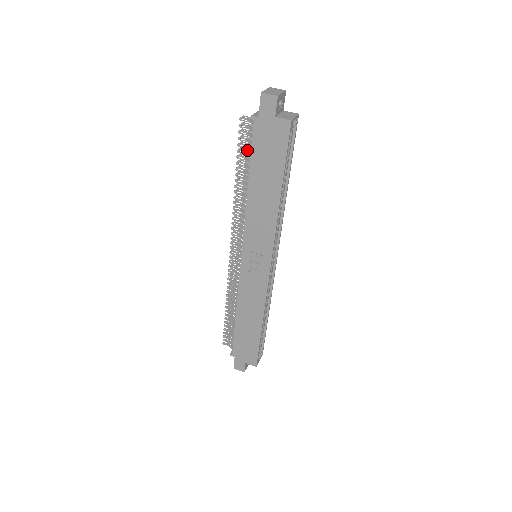
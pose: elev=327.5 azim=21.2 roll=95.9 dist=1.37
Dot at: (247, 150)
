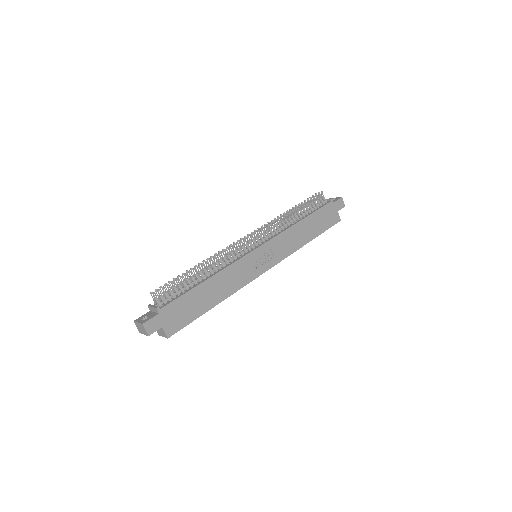
Dot at: (308, 205)
